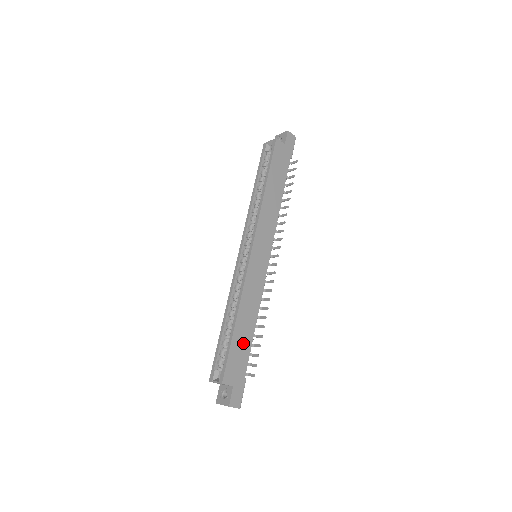
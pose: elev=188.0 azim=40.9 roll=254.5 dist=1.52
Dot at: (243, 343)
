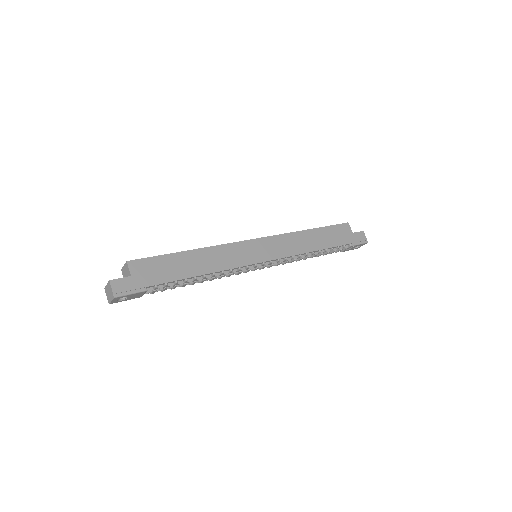
Dot at: (176, 268)
